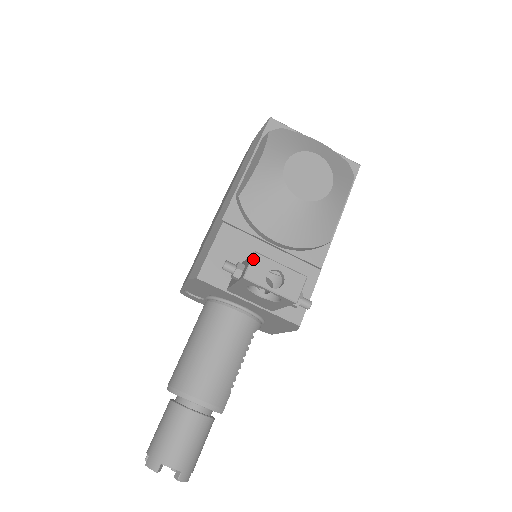
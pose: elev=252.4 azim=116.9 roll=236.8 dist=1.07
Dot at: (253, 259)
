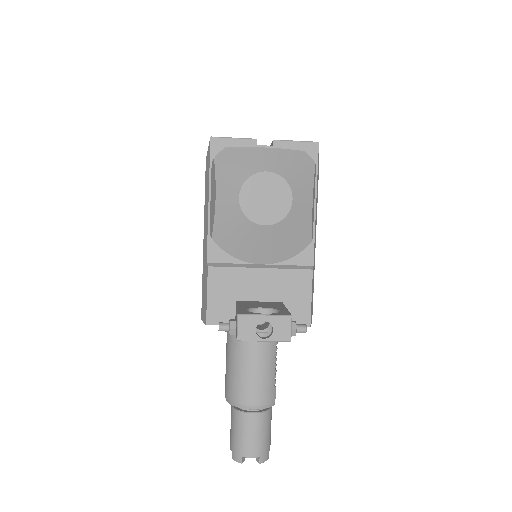
Dot at: (239, 322)
